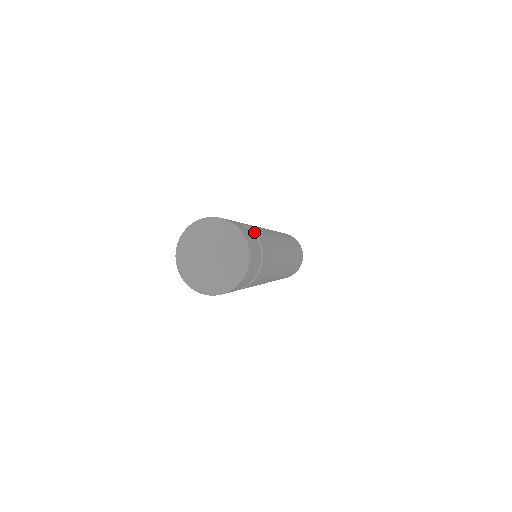
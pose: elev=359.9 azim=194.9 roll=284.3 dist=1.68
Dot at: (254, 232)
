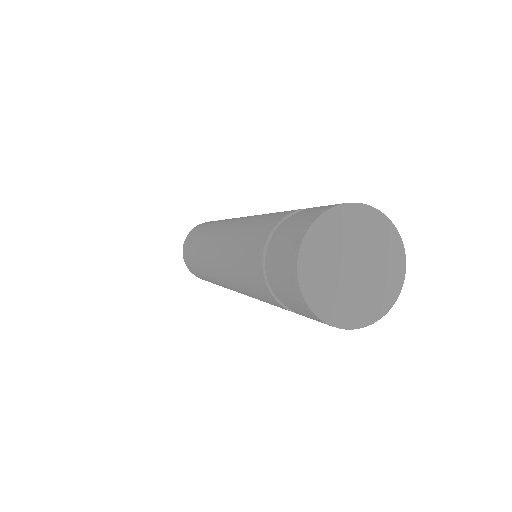
Dot at: occluded
